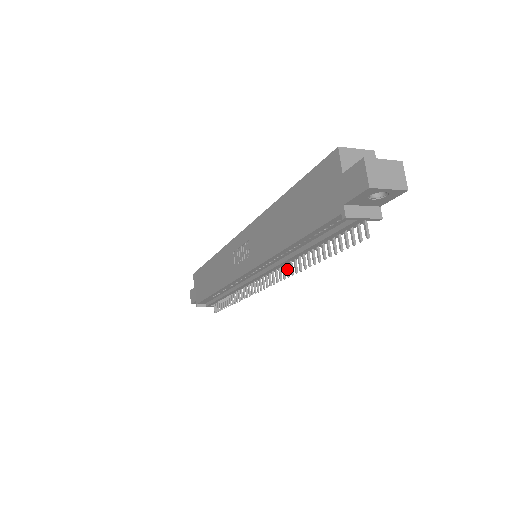
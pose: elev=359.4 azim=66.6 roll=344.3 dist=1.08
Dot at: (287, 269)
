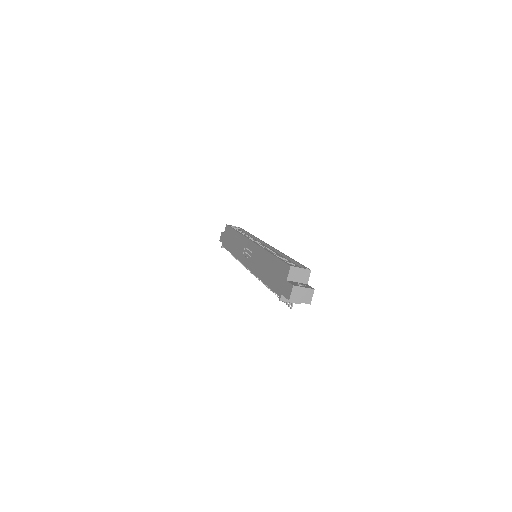
Dot at: occluded
